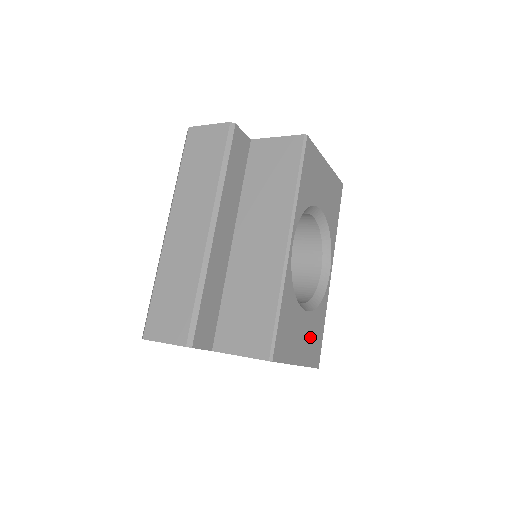
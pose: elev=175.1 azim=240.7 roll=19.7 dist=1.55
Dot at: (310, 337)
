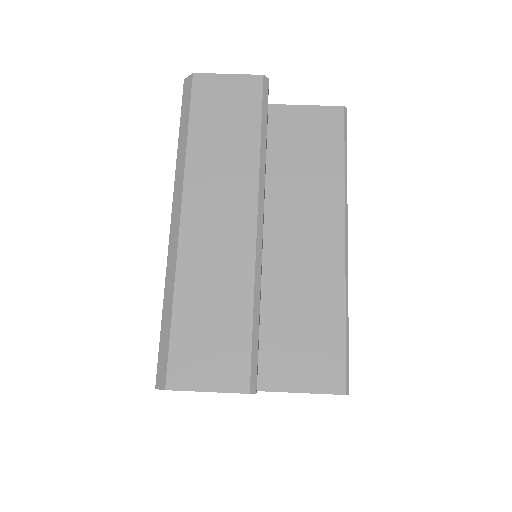
Dot at: occluded
